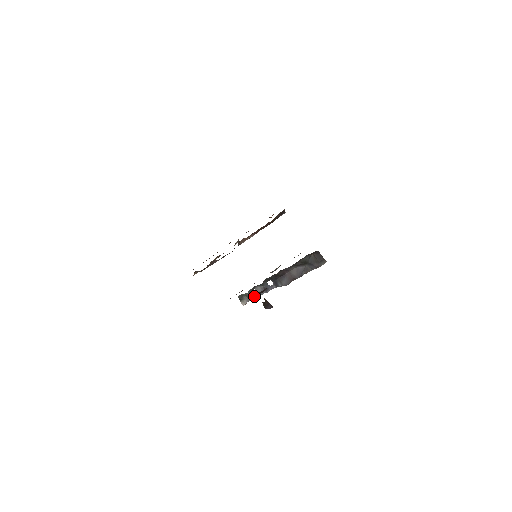
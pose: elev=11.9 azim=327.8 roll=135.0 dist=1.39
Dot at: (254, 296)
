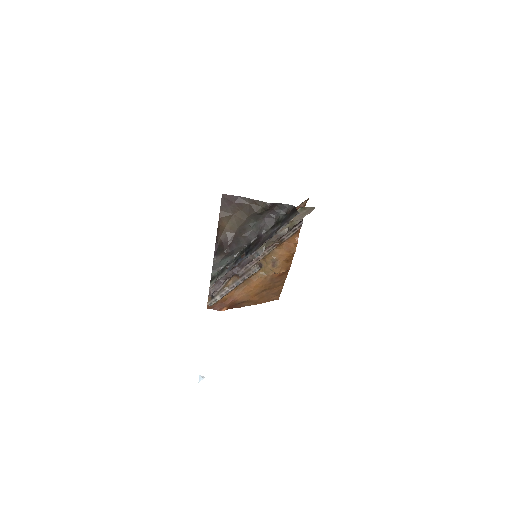
Dot at: (223, 273)
